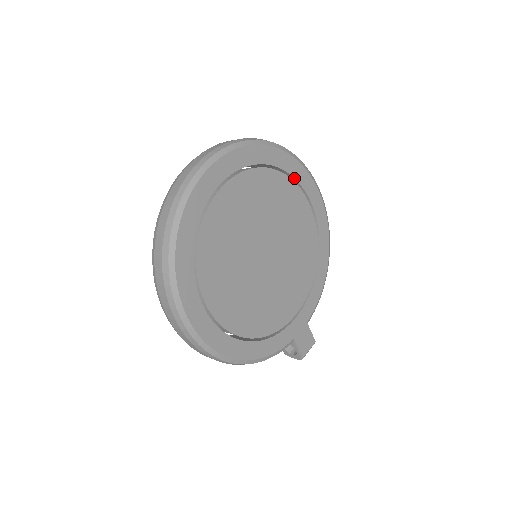
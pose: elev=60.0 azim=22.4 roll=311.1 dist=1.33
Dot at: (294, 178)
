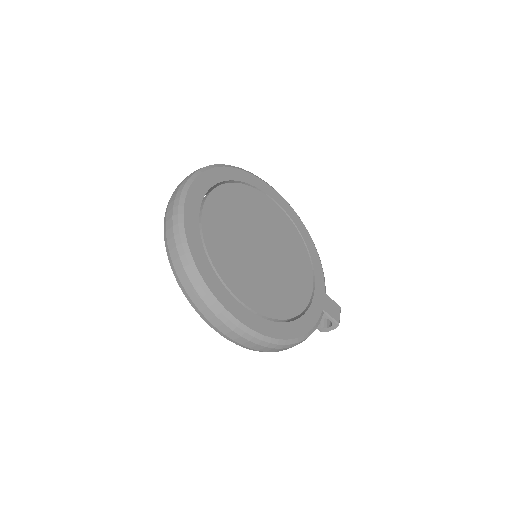
Dot at: (251, 185)
